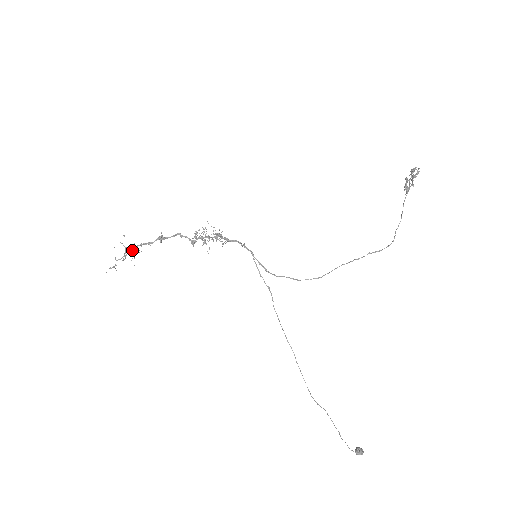
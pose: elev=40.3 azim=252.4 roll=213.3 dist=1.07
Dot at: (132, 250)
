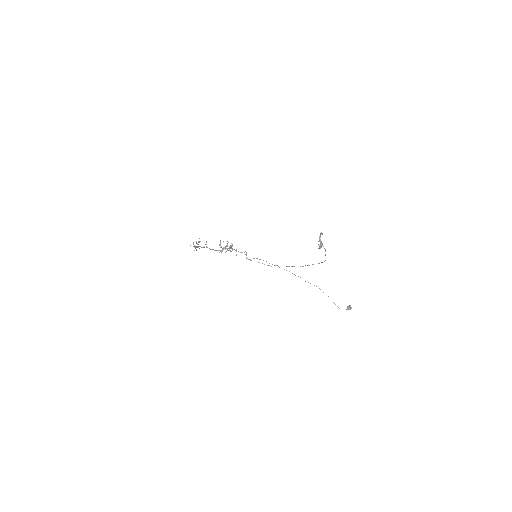
Dot at: occluded
